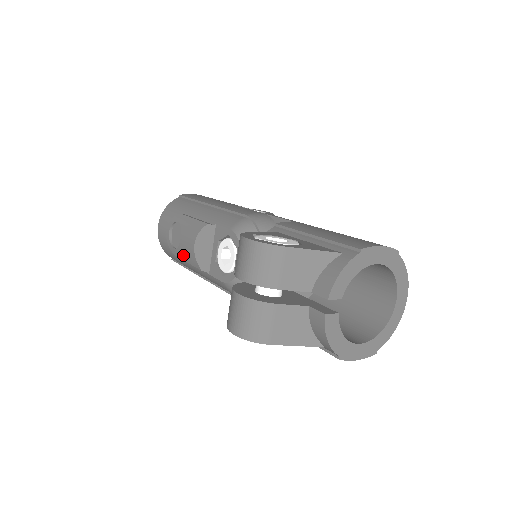
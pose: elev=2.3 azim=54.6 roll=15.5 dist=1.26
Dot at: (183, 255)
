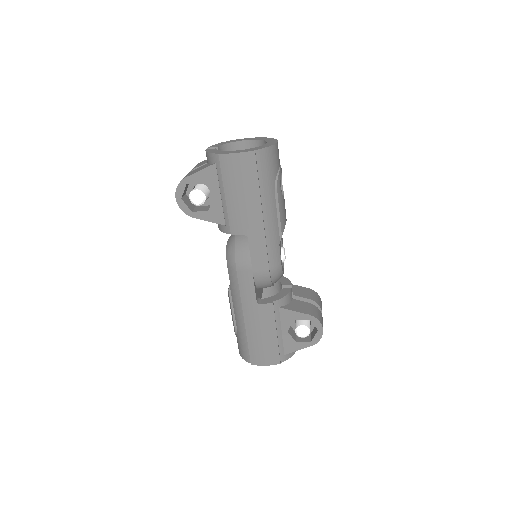
Dot at: (231, 312)
